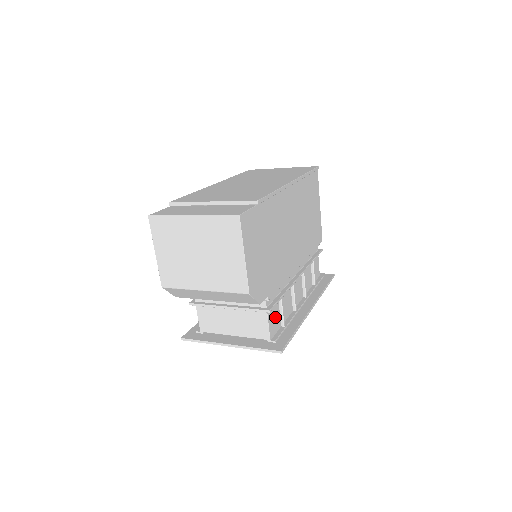
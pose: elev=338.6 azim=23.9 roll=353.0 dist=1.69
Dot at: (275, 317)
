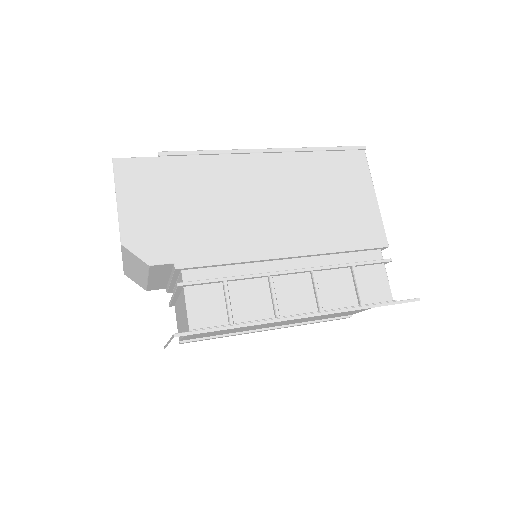
Dot at: (210, 305)
